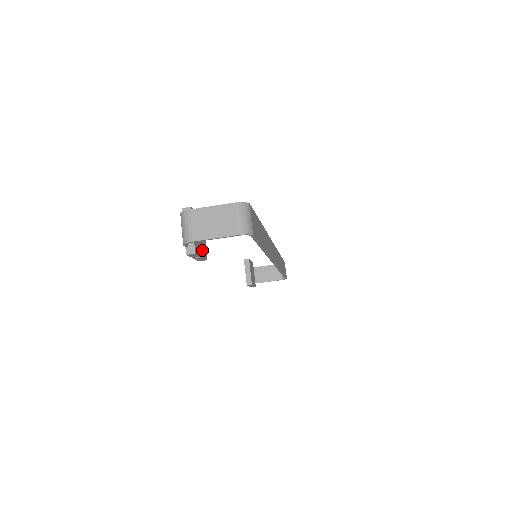
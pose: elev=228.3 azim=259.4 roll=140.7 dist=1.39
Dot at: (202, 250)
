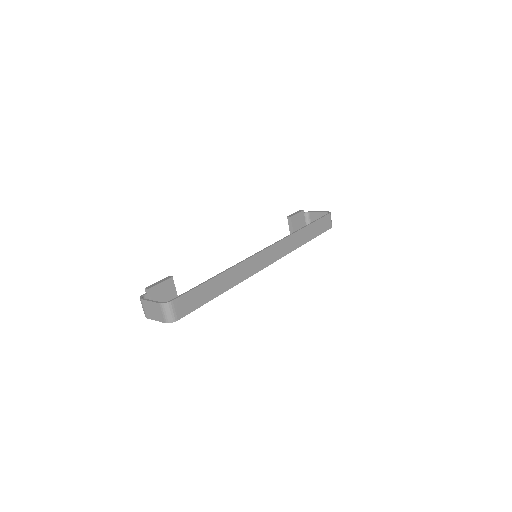
Dot at: occluded
